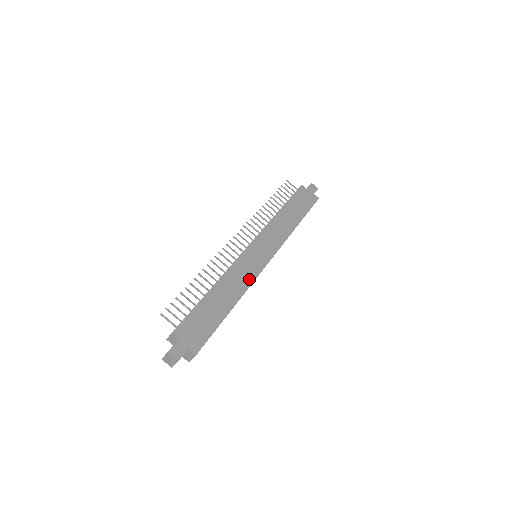
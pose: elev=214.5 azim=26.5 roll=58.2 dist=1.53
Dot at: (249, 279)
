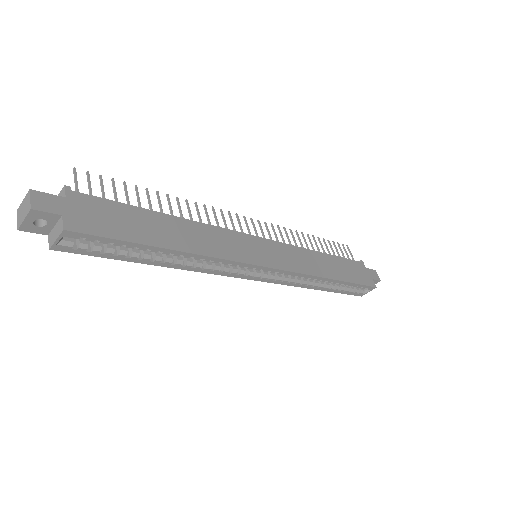
Dot at: (226, 253)
